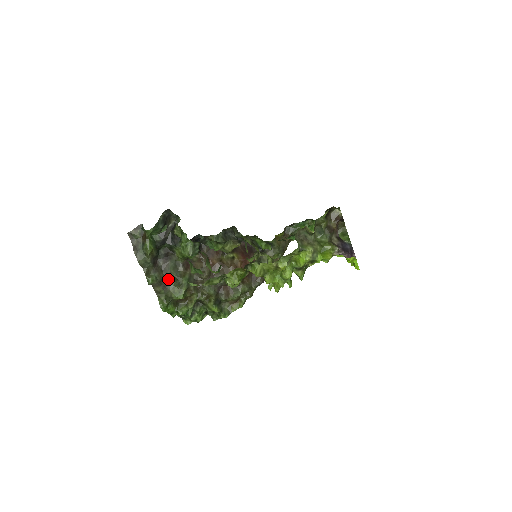
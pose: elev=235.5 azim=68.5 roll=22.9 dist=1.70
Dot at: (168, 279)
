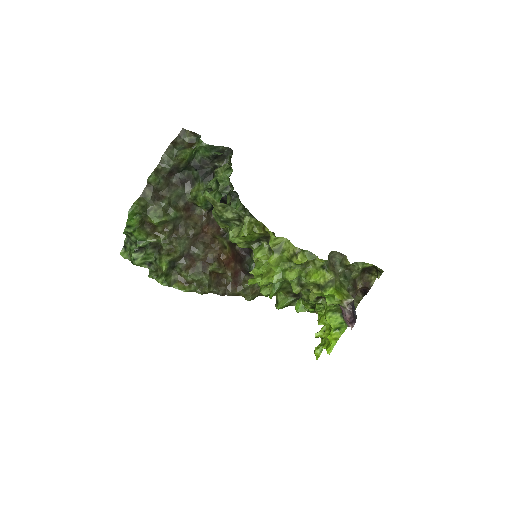
Dot at: (164, 196)
